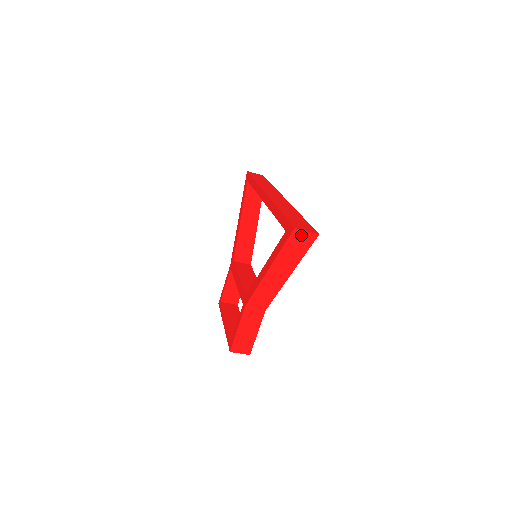
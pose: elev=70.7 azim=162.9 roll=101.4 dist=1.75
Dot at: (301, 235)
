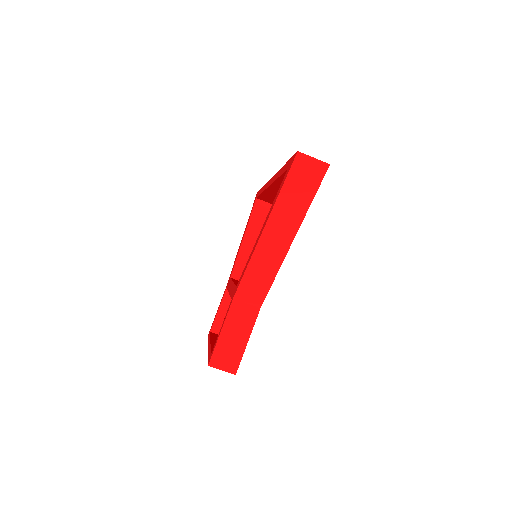
Dot at: (306, 165)
